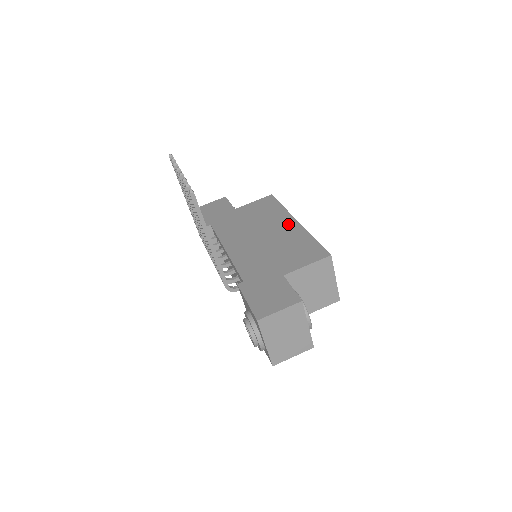
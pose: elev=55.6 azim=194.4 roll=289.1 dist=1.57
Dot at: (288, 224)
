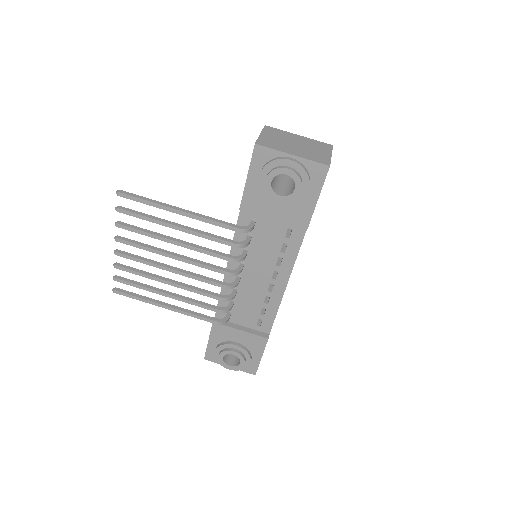
Dot at: occluded
